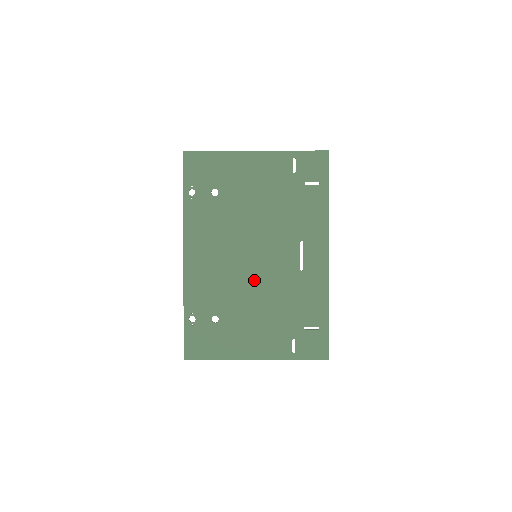
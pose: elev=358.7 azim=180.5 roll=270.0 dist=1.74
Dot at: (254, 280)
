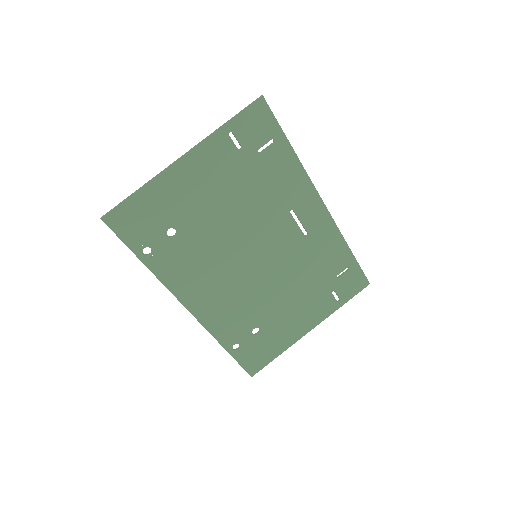
Dot at: (269, 277)
